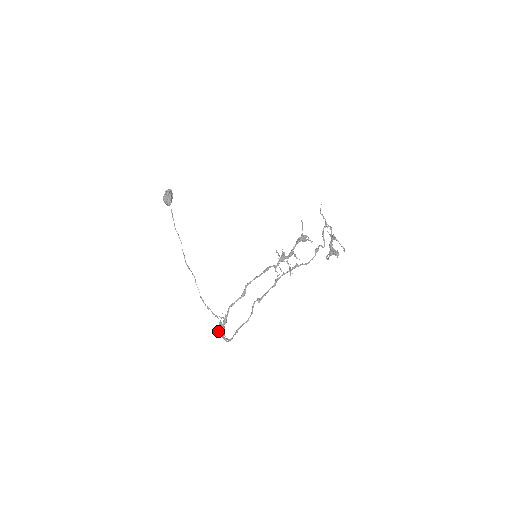
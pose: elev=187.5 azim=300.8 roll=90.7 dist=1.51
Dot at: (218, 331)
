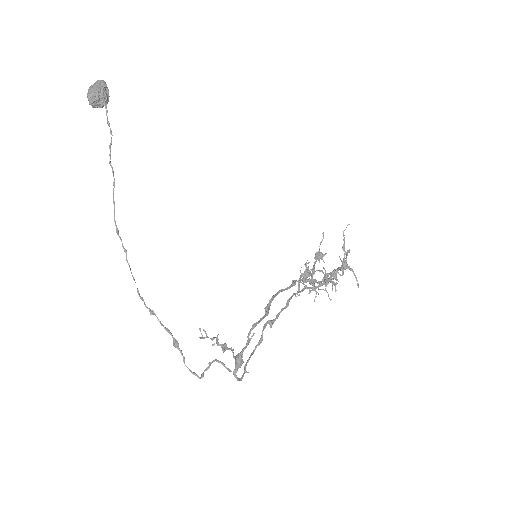
Dot at: (212, 361)
